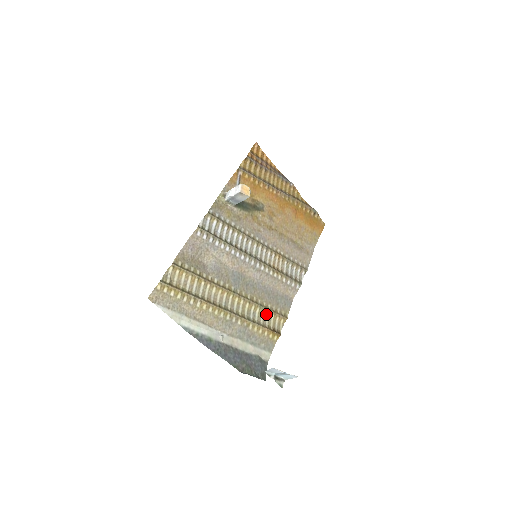
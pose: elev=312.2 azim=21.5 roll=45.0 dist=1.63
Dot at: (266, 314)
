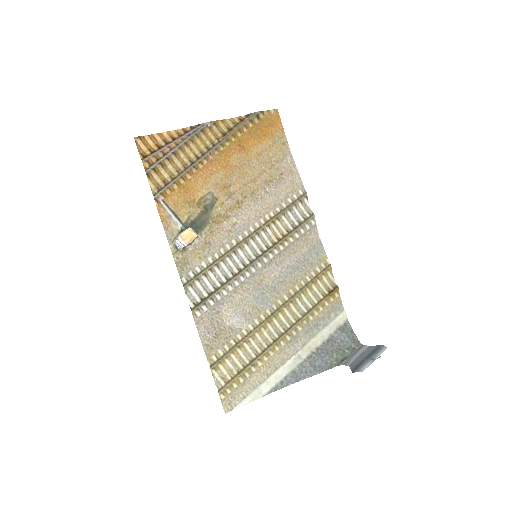
Dot at: (311, 288)
